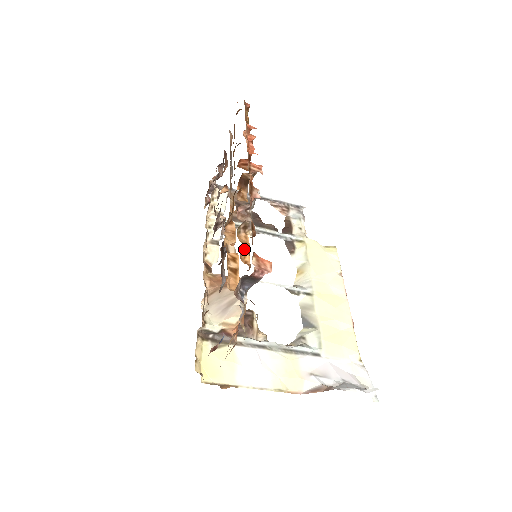
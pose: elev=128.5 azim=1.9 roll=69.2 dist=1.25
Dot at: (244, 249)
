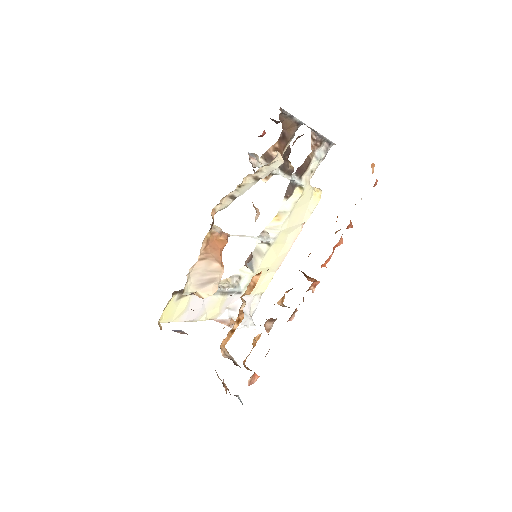
Dot at: occluded
